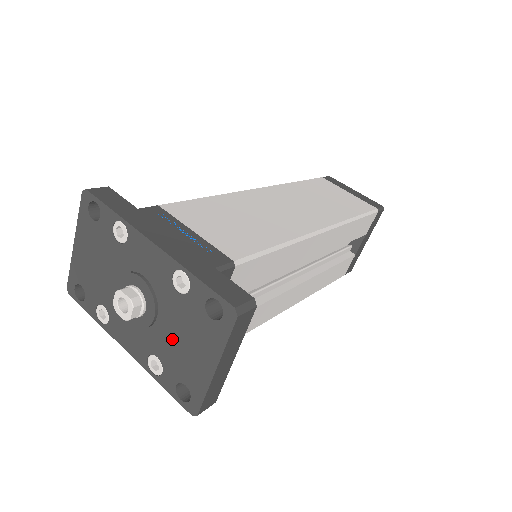
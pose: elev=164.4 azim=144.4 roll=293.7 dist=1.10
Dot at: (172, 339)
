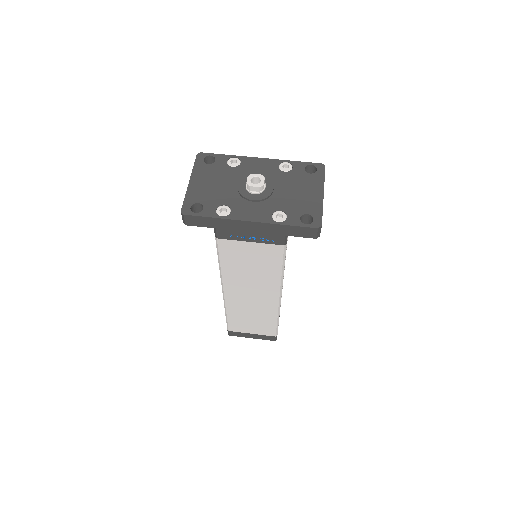
Dot at: (289, 195)
